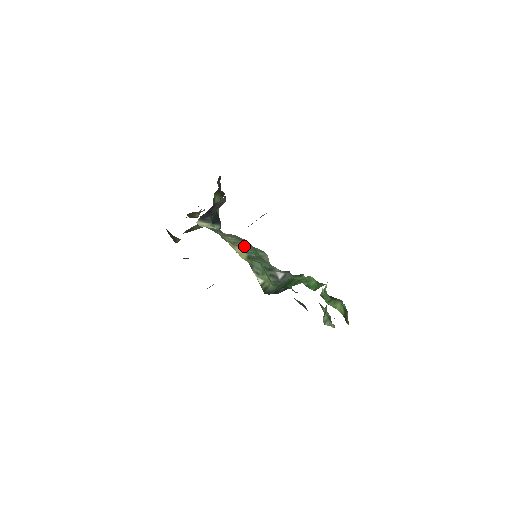
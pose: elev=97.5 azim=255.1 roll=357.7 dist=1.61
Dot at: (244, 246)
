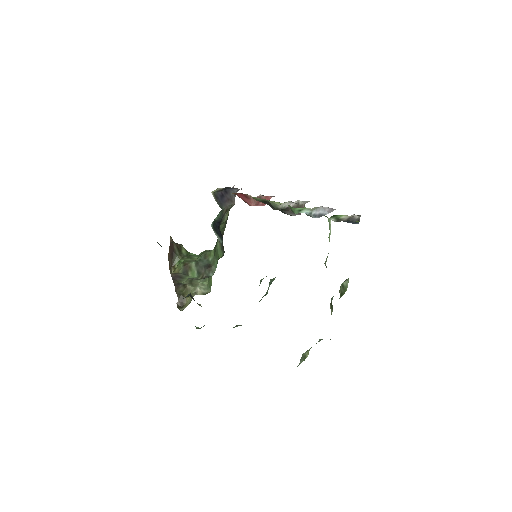
Dot at: occluded
